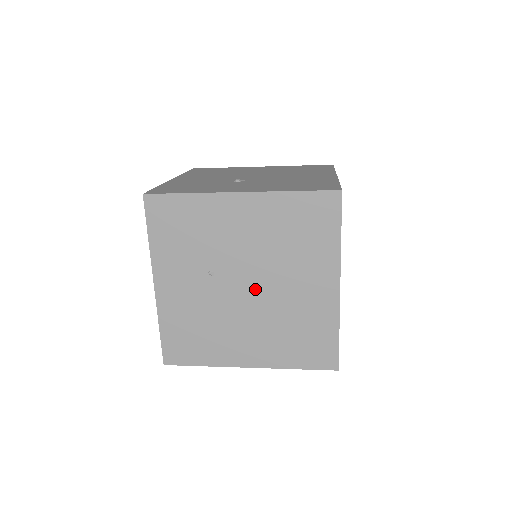
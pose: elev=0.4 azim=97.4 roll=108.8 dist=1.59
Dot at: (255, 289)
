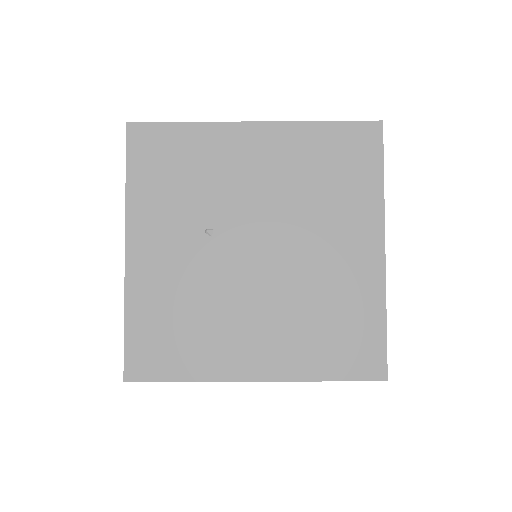
Dot at: (269, 254)
